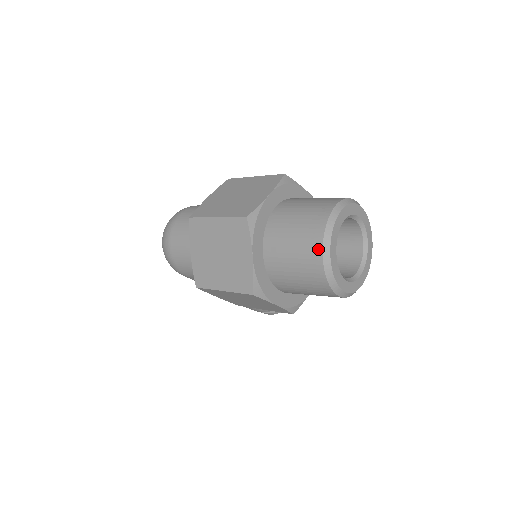
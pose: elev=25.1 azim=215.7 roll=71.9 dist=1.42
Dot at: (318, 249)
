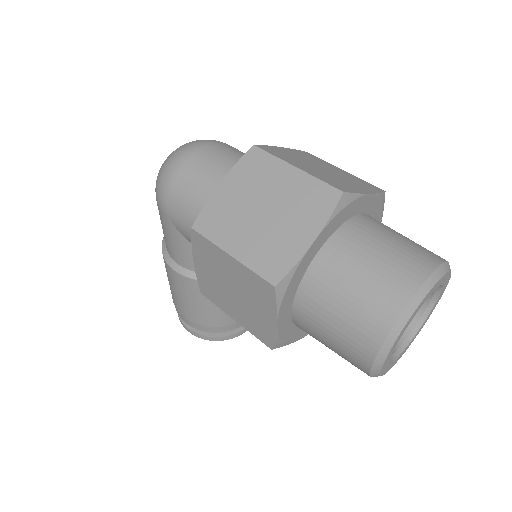
Dot at: (407, 292)
